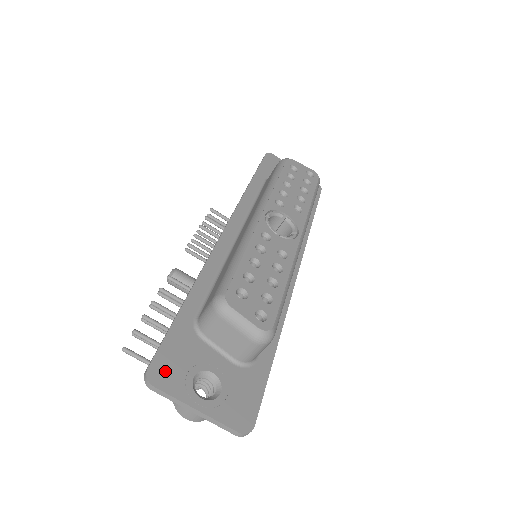
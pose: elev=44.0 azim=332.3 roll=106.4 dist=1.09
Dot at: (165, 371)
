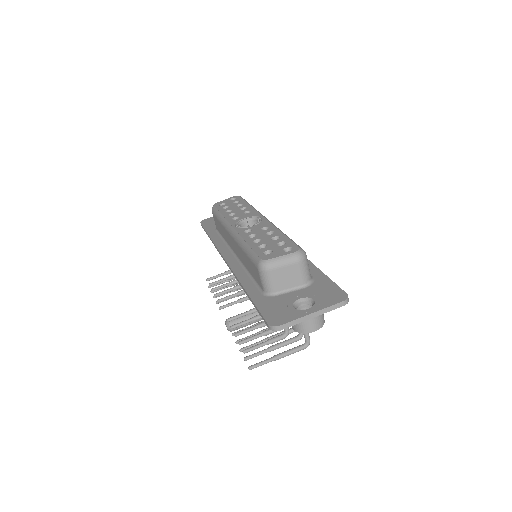
Dot at: (277, 318)
